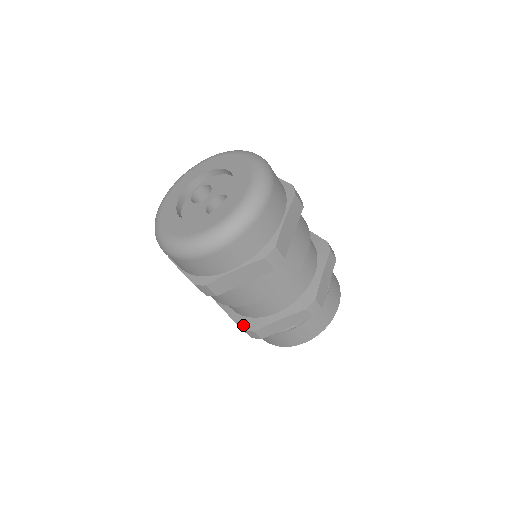
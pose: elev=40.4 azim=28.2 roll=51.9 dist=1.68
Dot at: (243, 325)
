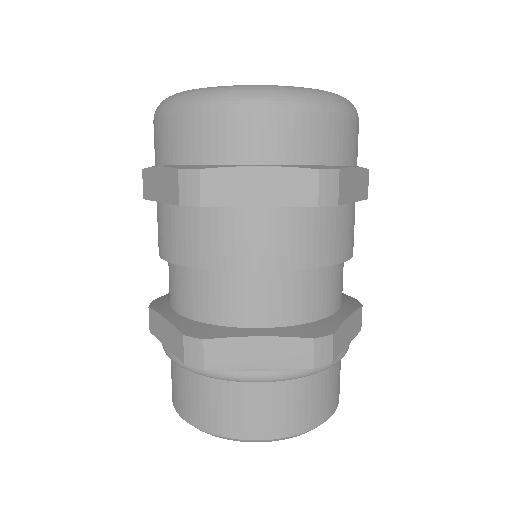
Dot at: (307, 333)
